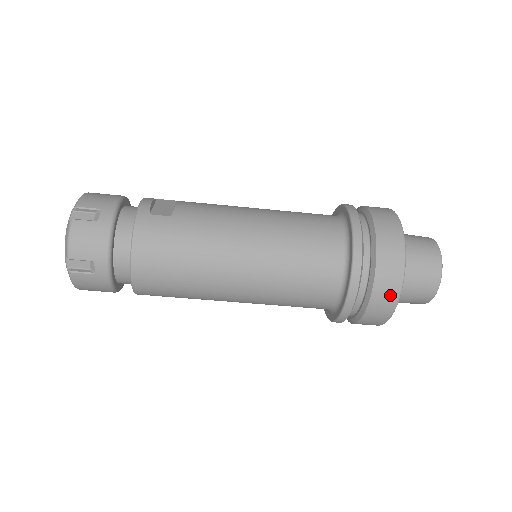
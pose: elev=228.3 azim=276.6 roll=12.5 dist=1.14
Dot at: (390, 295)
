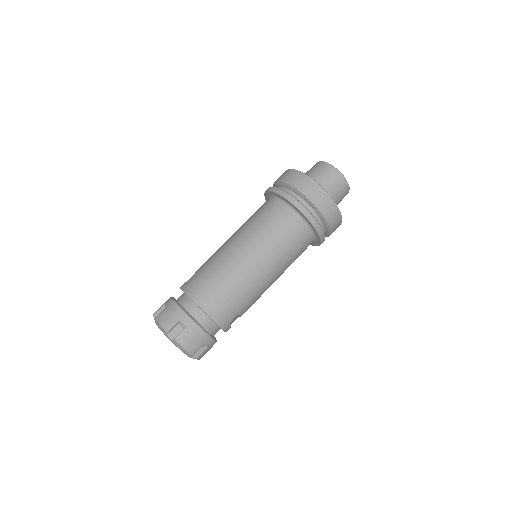
Dot at: (312, 186)
